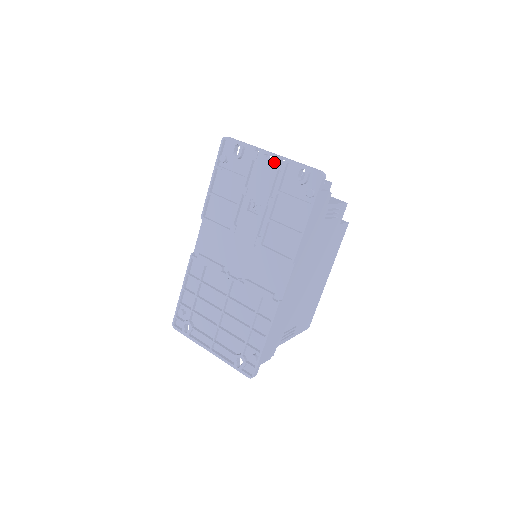
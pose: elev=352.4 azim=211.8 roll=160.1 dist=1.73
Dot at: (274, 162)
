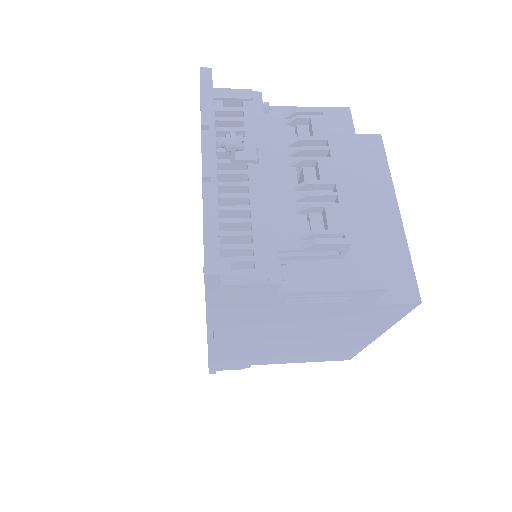
Dot at: occluded
